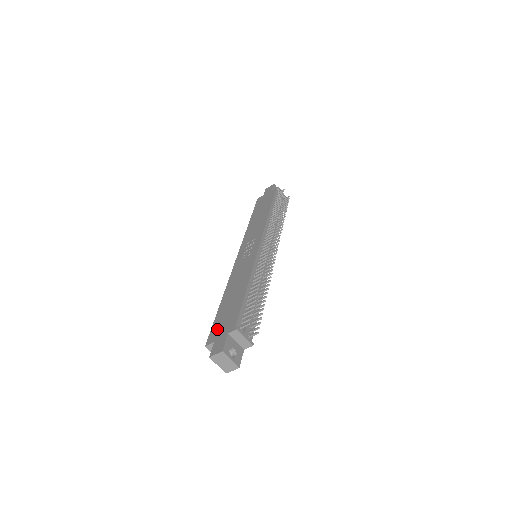
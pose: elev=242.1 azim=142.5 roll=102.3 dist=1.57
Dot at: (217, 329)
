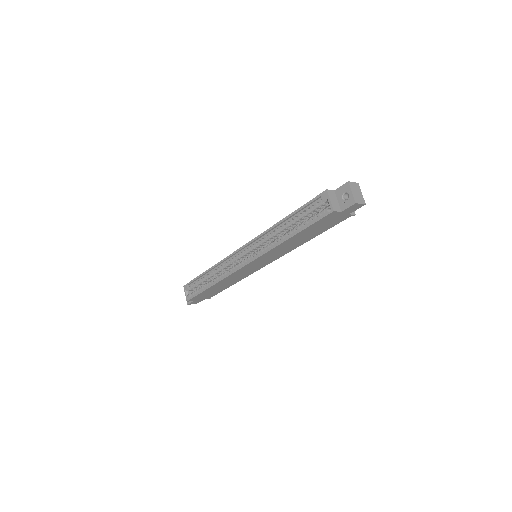
Dot at: occluded
